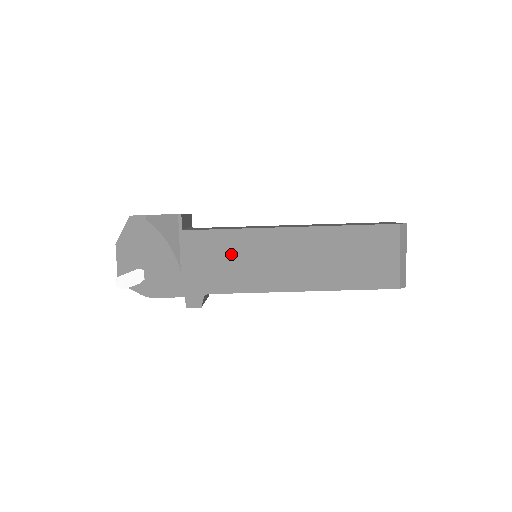
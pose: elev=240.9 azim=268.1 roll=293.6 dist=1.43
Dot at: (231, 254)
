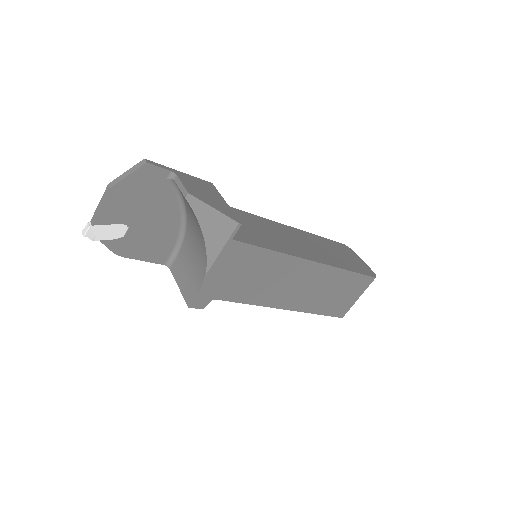
Dot at: (258, 271)
